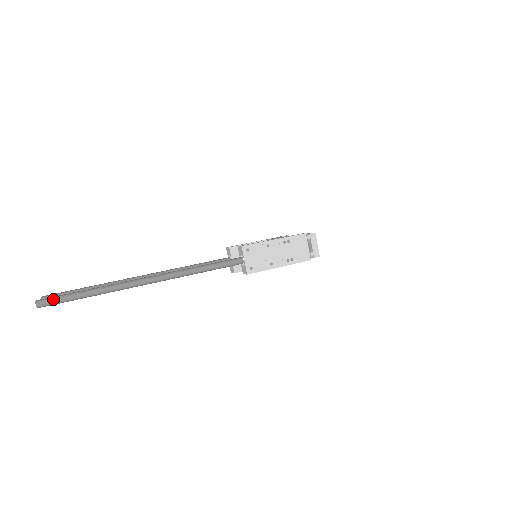
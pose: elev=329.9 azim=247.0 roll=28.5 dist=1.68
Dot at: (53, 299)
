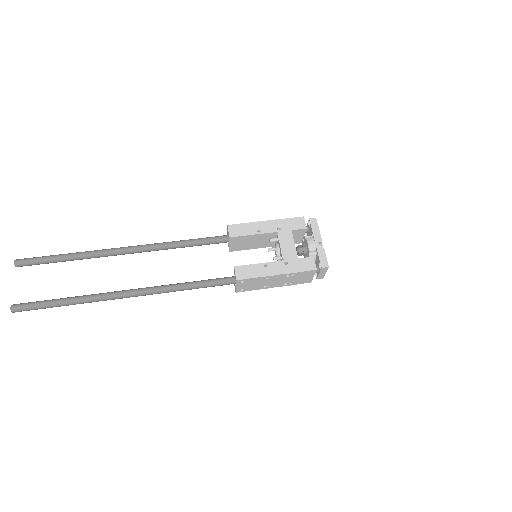
Dot at: (28, 309)
